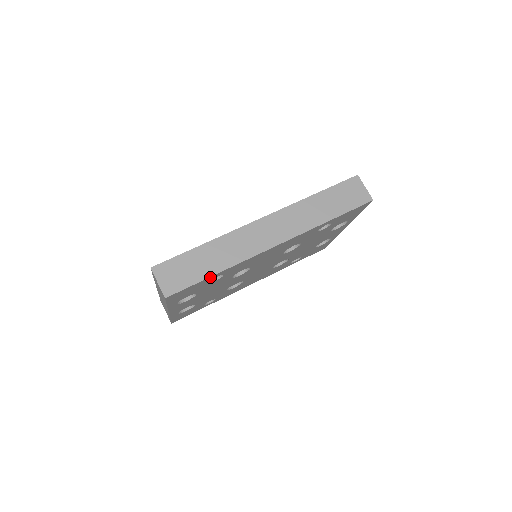
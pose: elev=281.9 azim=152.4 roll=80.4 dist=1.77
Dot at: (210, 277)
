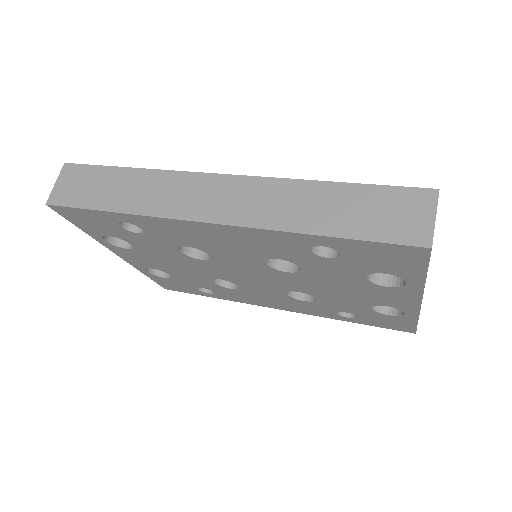
Dot at: (105, 212)
